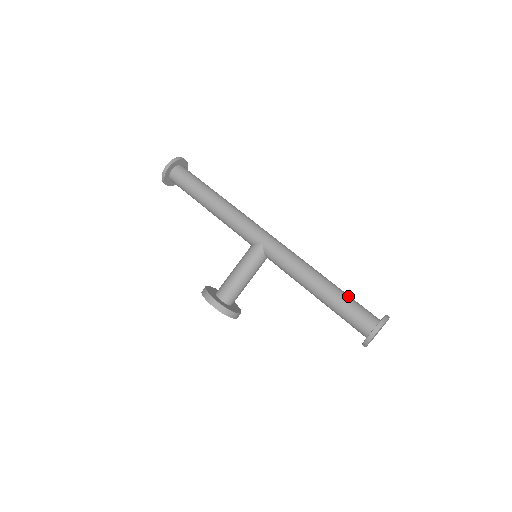
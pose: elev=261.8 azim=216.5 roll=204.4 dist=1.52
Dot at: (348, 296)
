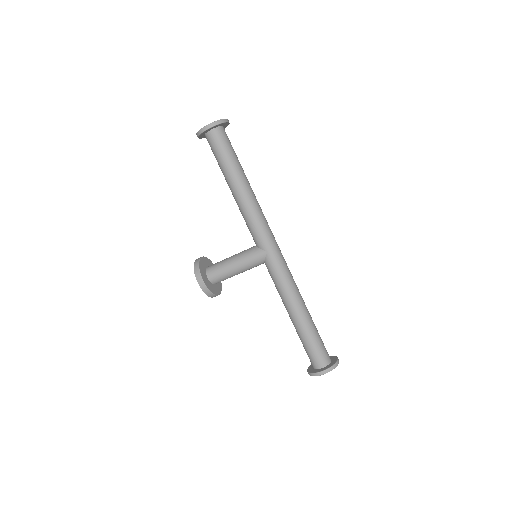
Dot at: (316, 332)
